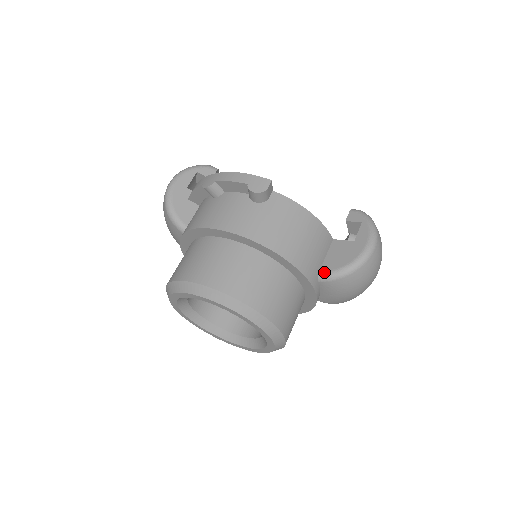
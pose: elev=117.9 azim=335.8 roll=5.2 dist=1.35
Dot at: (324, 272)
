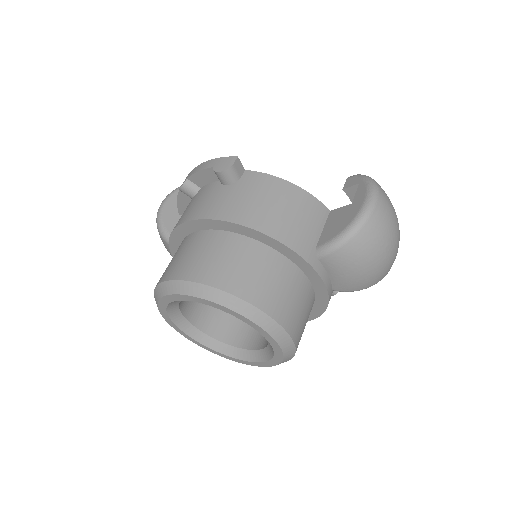
Dot at: (321, 245)
